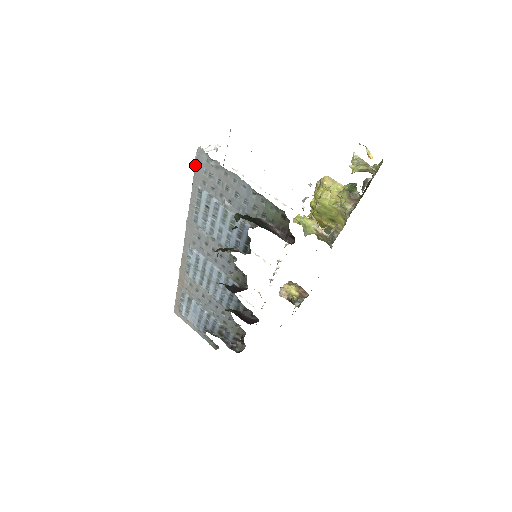
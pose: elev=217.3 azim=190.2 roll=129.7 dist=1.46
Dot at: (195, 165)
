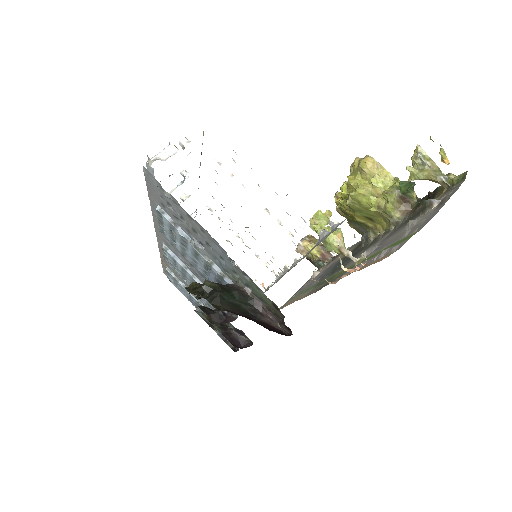
Dot at: occluded
